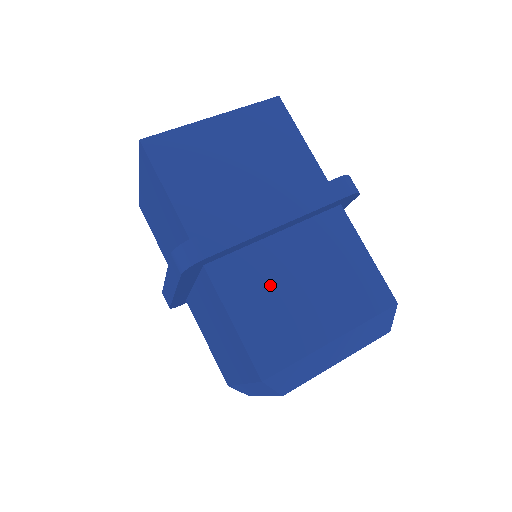
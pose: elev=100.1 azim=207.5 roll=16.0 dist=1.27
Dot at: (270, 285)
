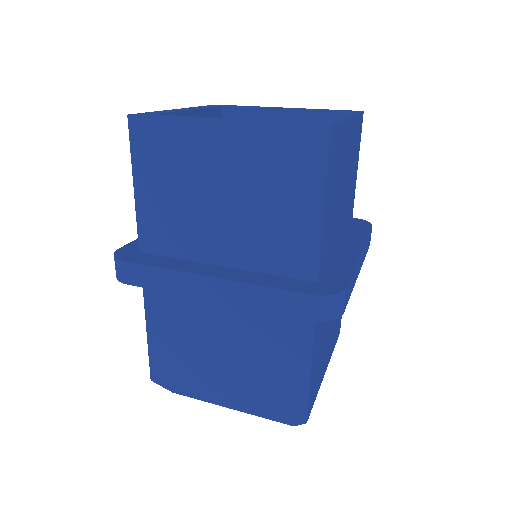
Dot at: (191, 327)
